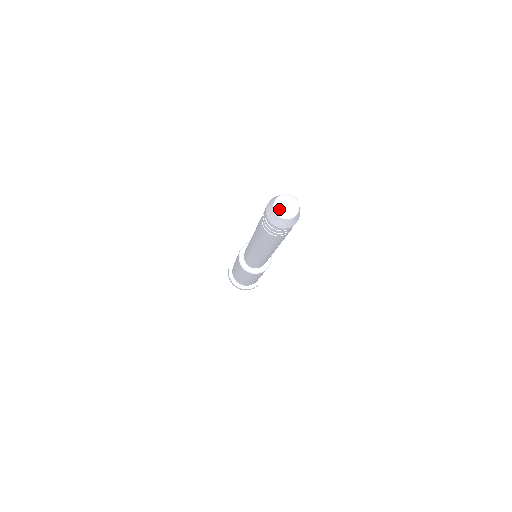
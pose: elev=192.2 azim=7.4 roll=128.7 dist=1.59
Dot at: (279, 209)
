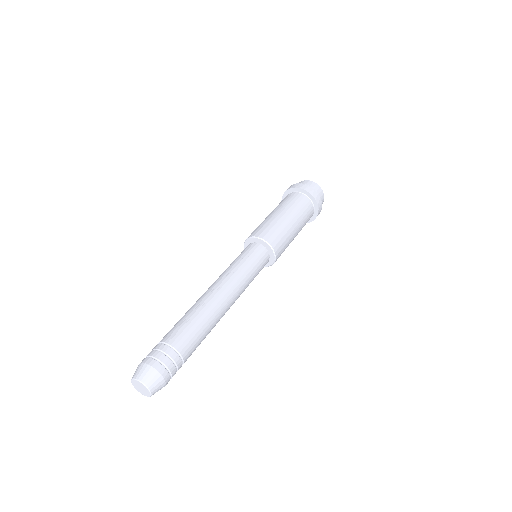
Dot at: (135, 383)
